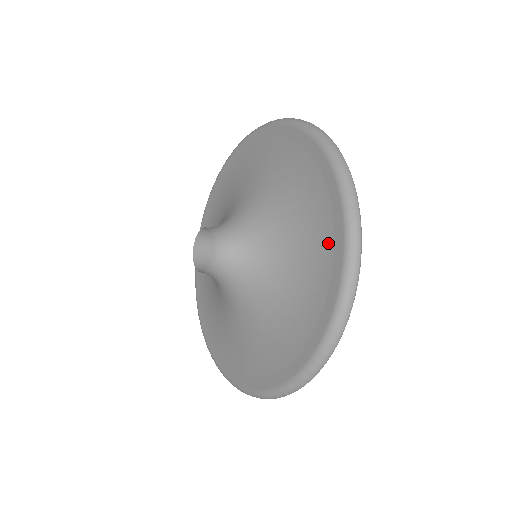
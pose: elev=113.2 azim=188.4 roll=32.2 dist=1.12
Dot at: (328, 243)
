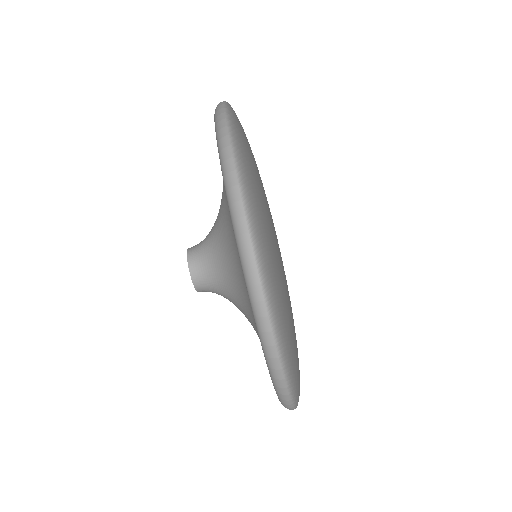
Dot at: occluded
